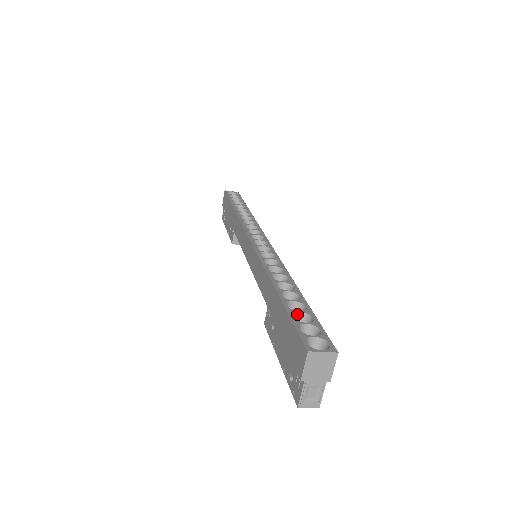
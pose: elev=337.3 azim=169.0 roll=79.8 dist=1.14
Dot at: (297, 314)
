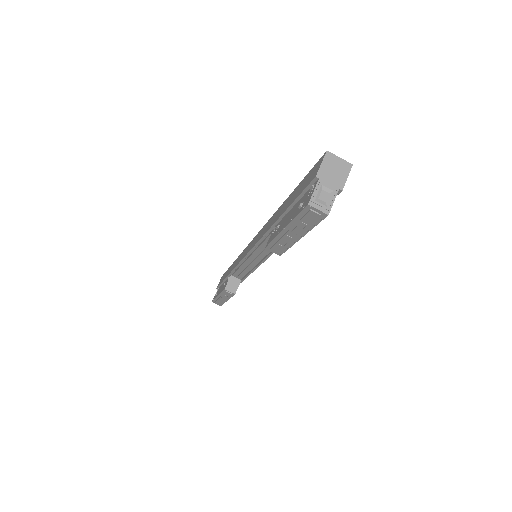
Dot at: occluded
